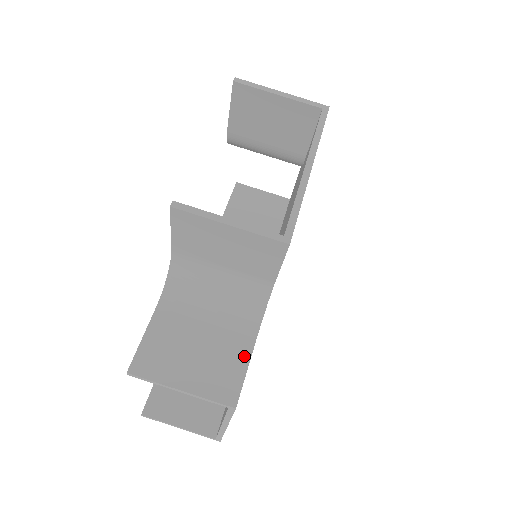
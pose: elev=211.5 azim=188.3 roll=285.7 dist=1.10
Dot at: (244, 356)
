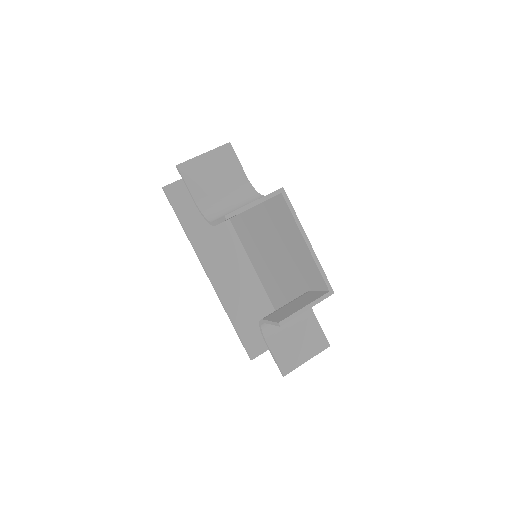
Dot at: (316, 324)
